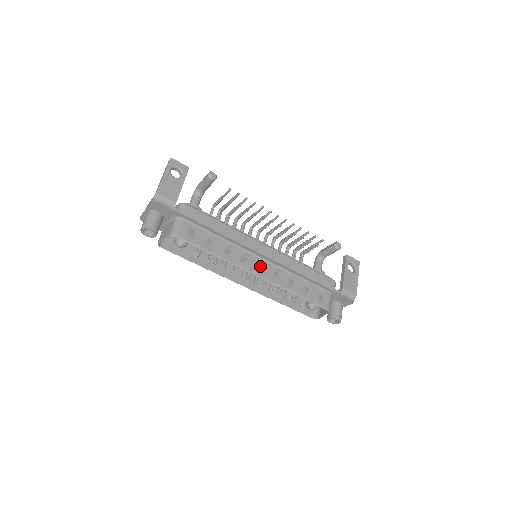
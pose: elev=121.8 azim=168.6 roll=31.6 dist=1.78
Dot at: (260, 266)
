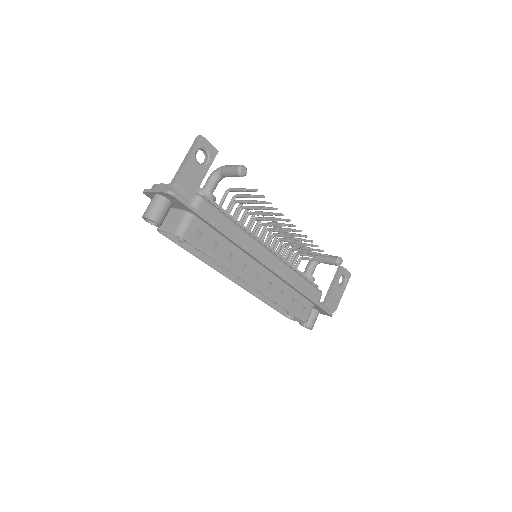
Dot at: (258, 275)
